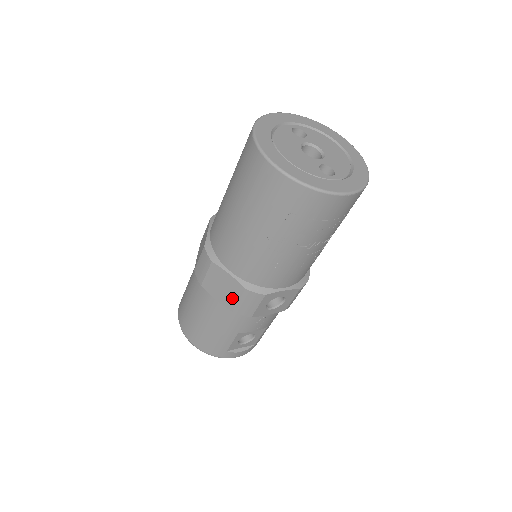
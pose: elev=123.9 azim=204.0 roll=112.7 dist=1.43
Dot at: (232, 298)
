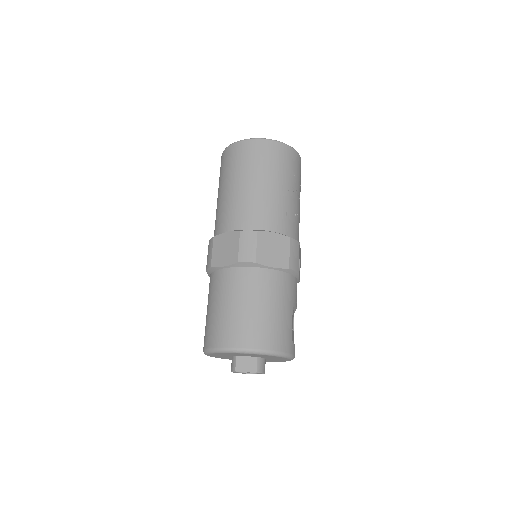
Dot at: (284, 254)
